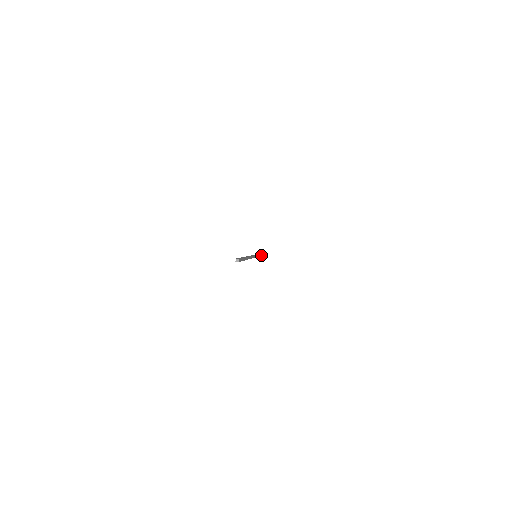
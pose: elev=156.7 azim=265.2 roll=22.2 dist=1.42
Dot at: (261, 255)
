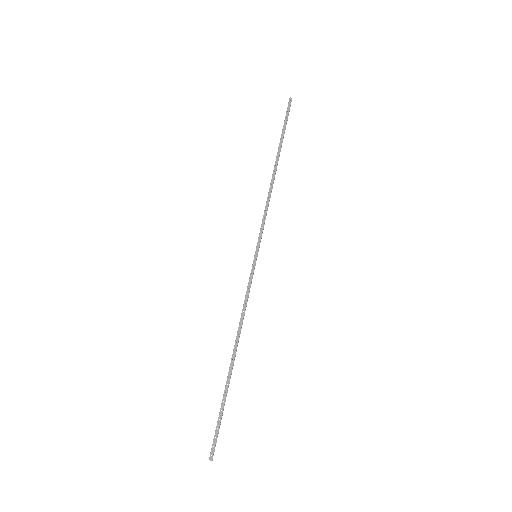
Dot at: (273, 183)
